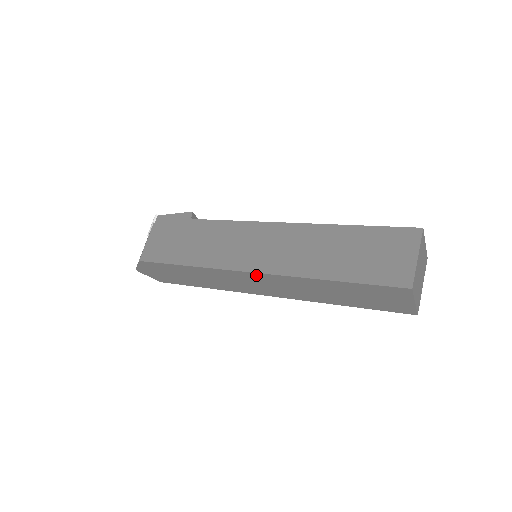
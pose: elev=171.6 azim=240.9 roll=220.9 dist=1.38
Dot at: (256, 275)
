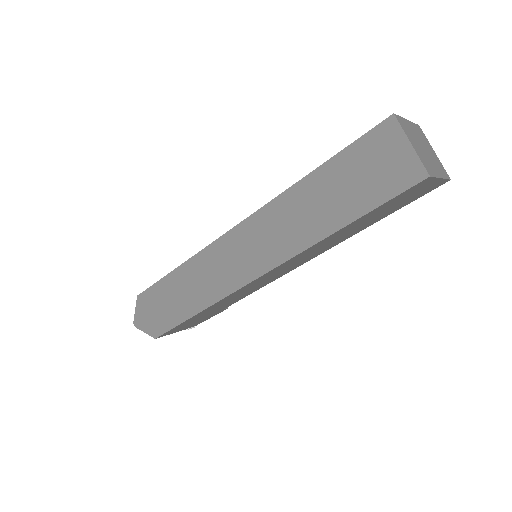
Dot at: (240, 229)
